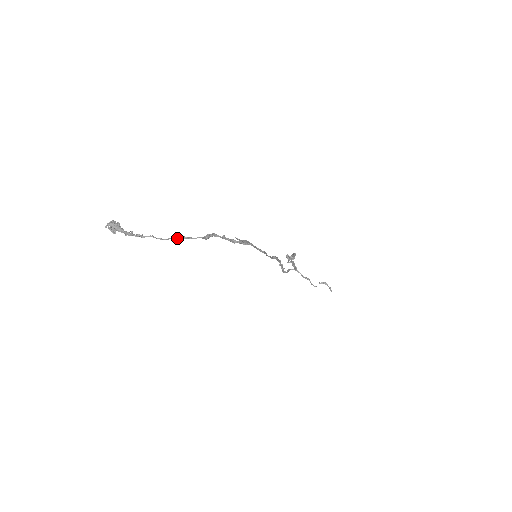
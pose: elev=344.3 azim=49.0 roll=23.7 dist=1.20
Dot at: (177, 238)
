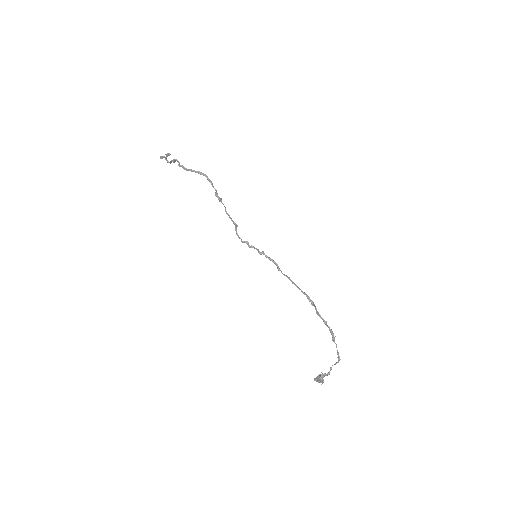
Dot at: (339, 360)
